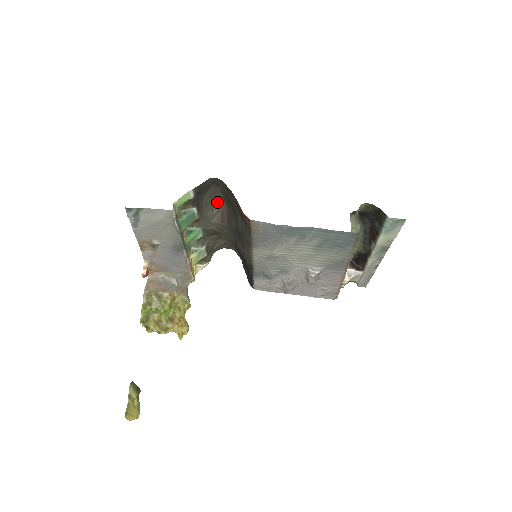
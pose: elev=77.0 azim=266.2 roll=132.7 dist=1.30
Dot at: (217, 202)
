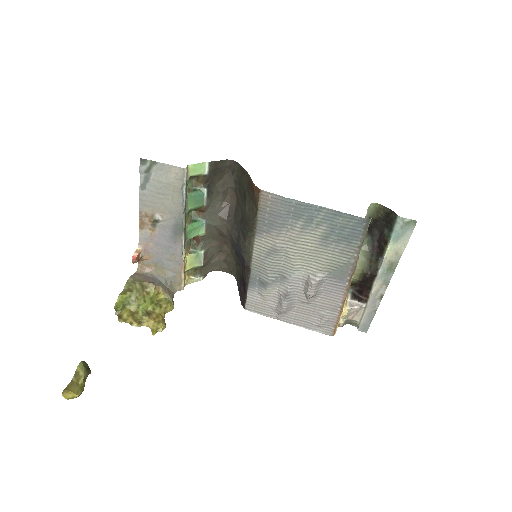
Dot at: (228, 197)
